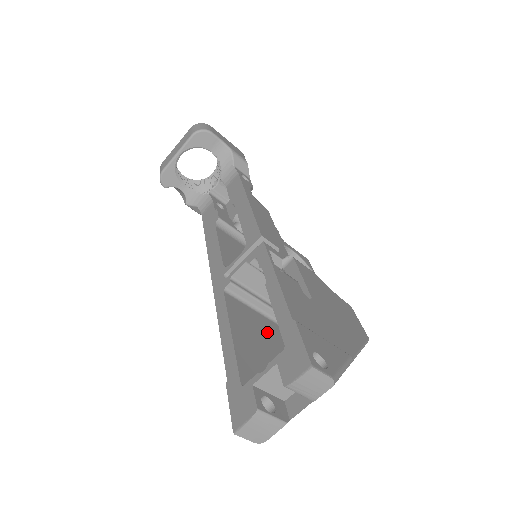
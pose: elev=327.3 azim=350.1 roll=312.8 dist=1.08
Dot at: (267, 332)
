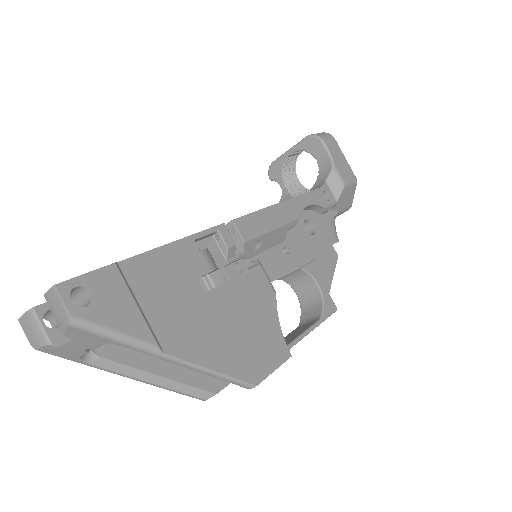
Dot at: occluded
